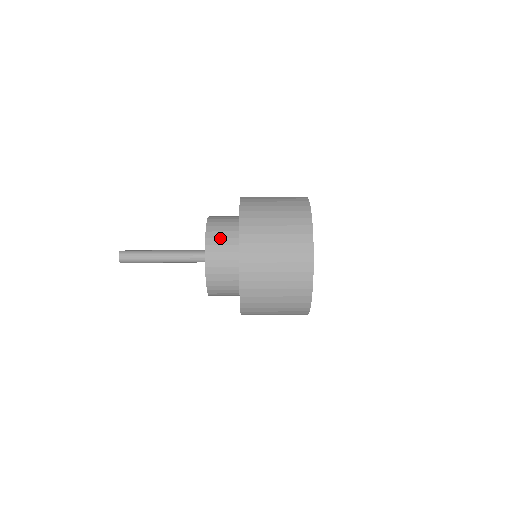
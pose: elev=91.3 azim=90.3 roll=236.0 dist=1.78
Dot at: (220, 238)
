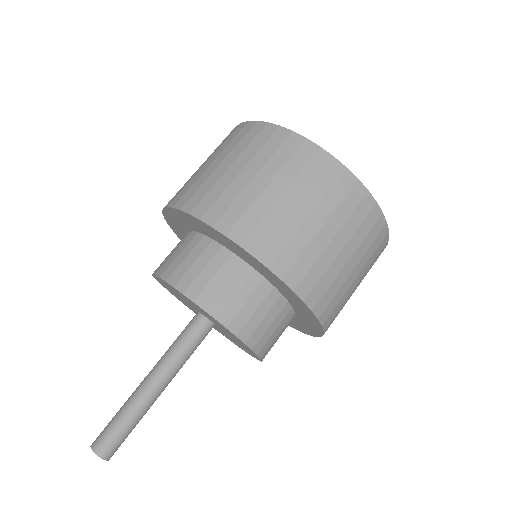
Dot at: (211, 280)
